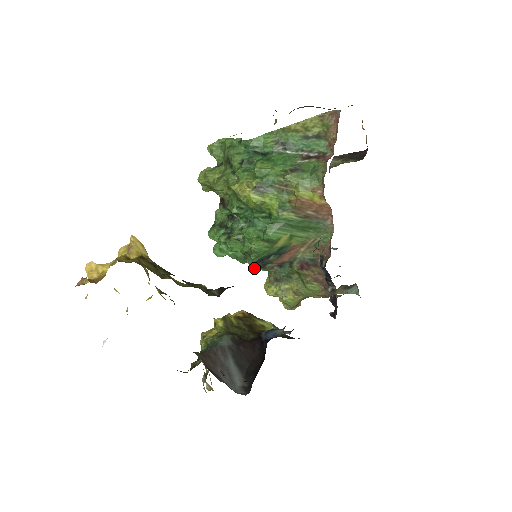
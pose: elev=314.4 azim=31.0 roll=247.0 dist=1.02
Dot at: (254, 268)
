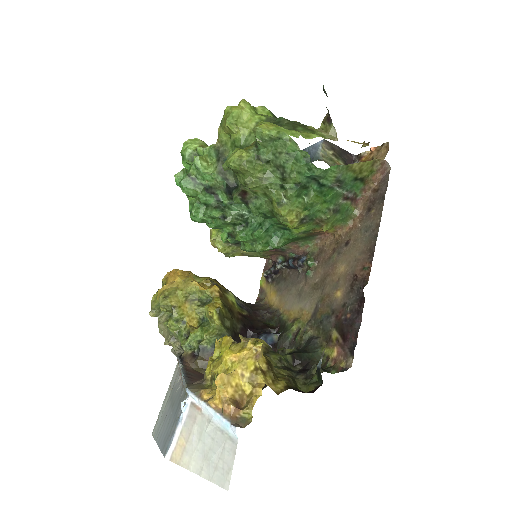
Dot at: (229, 242)
